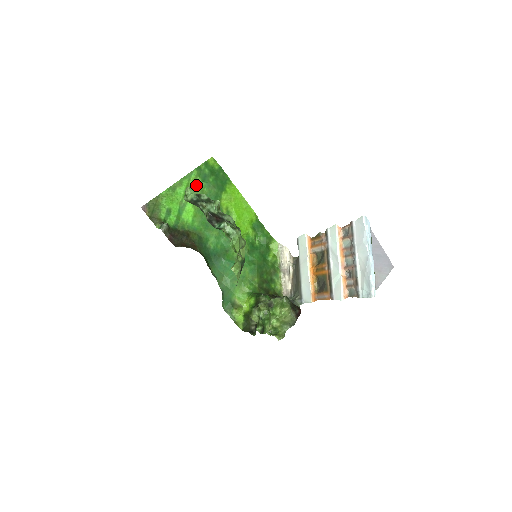
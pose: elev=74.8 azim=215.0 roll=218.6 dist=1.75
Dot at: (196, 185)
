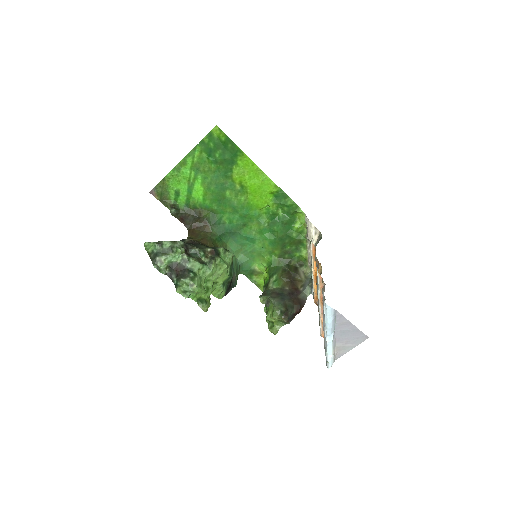
Dot at: (202, 162)
